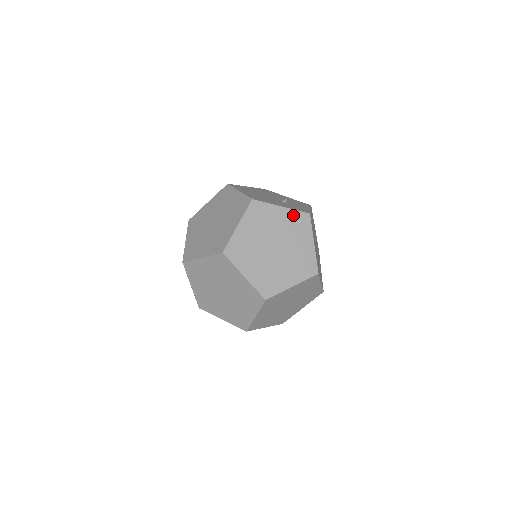
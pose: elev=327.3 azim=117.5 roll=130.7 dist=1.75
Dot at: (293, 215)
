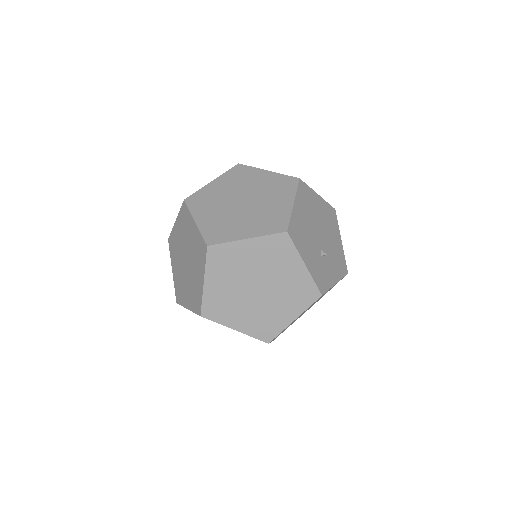
Dot at: (306, 281)
